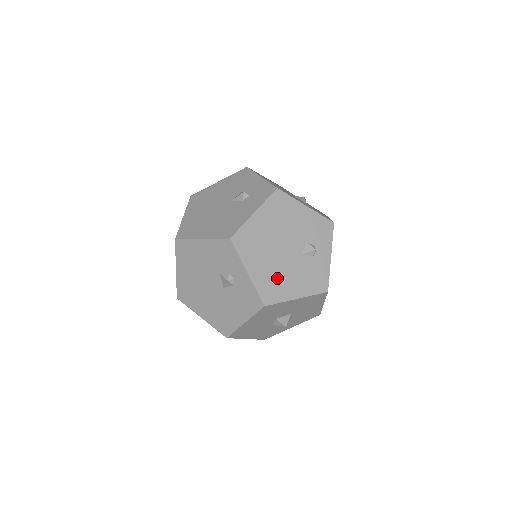
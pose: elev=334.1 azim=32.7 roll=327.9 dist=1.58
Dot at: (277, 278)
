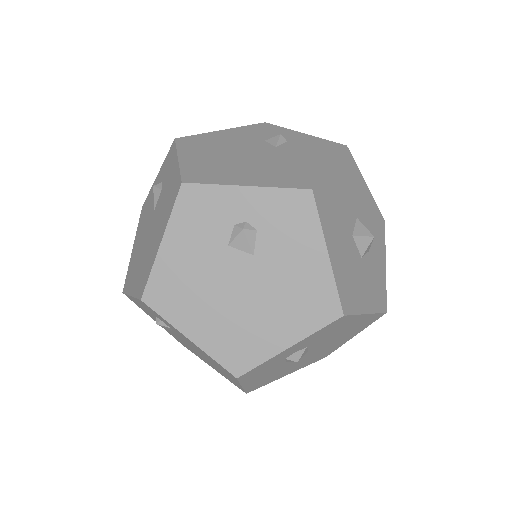
Dot at: (283, 170)
